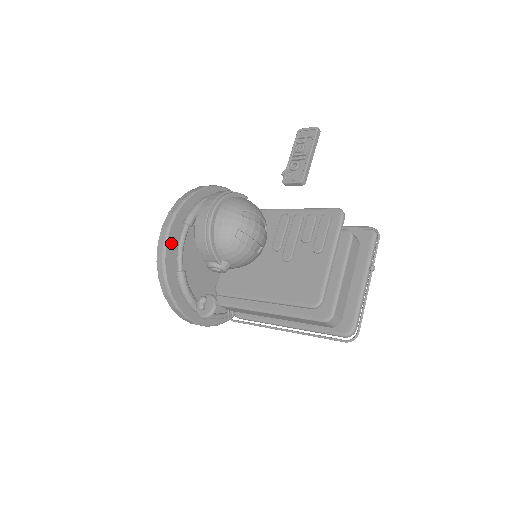
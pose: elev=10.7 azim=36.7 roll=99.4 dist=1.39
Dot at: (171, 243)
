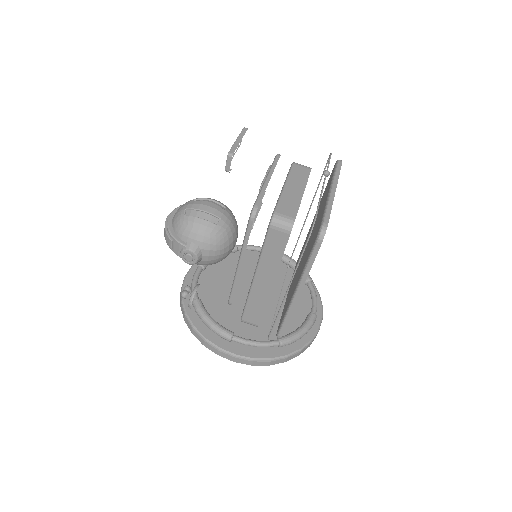
Dot at: occluded
